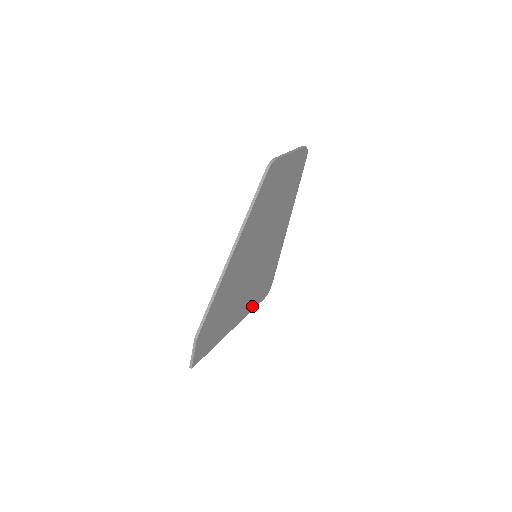
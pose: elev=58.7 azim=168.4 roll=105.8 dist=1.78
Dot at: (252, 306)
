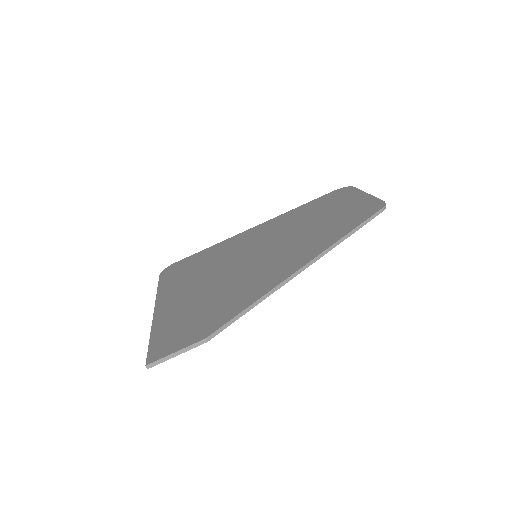
Dot at: occluded
